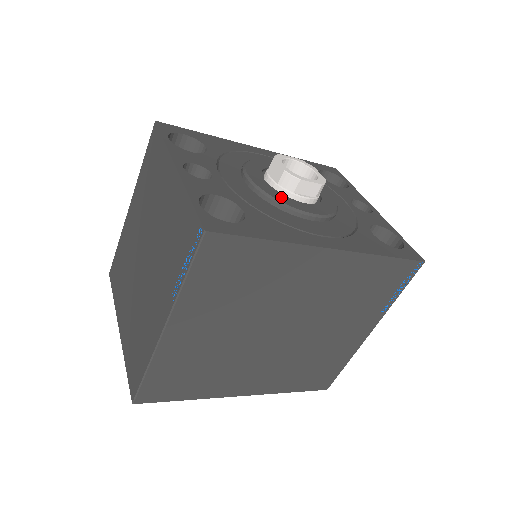
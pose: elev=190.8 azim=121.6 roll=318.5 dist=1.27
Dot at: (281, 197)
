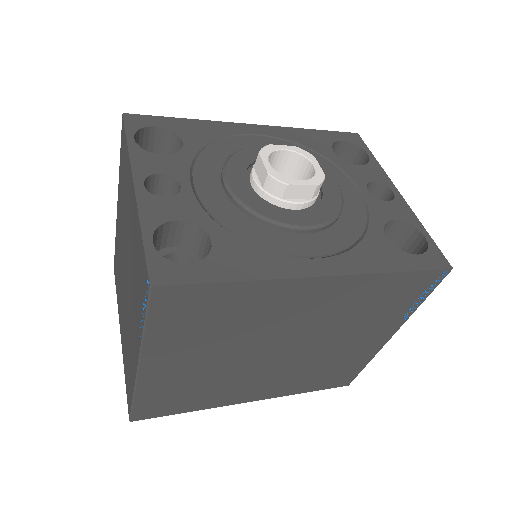
Dot at: (264, 208)
